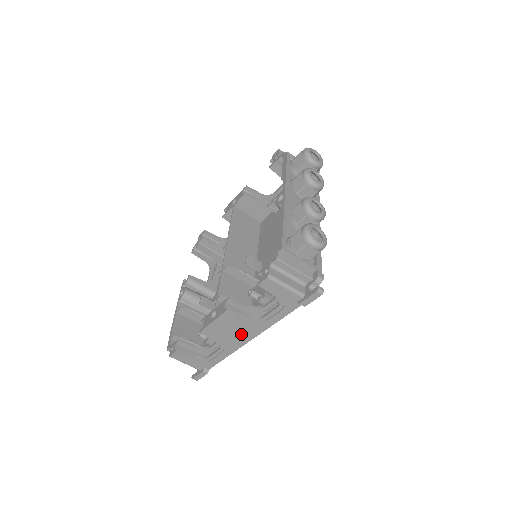
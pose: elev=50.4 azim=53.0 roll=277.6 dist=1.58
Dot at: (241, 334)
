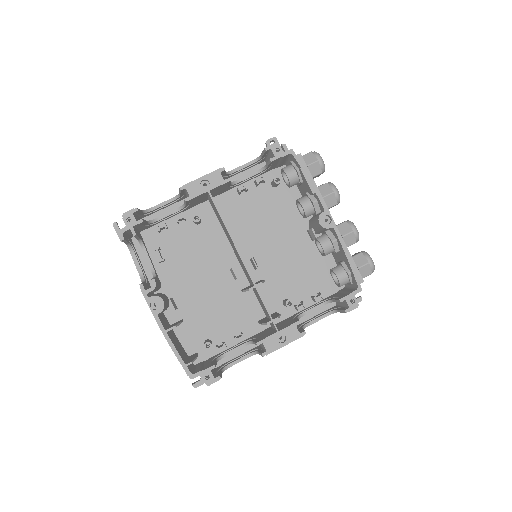
Dot at: occluded
